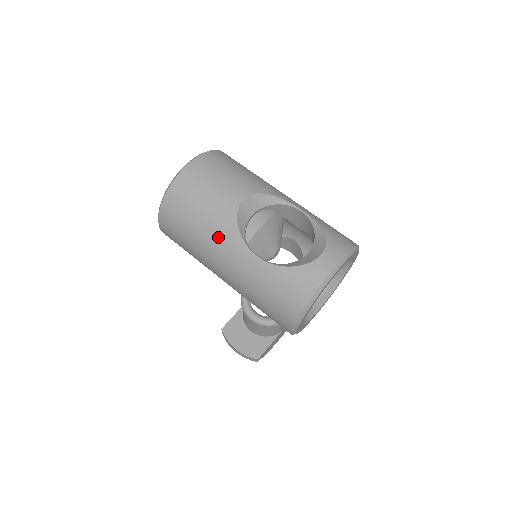
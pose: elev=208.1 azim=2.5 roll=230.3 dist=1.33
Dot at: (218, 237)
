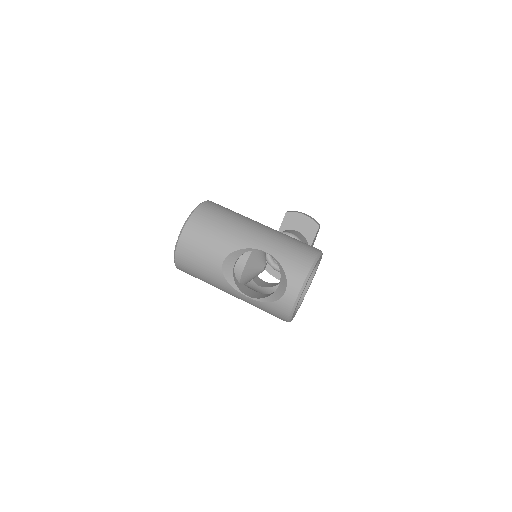
Dot at: (219, 286)
